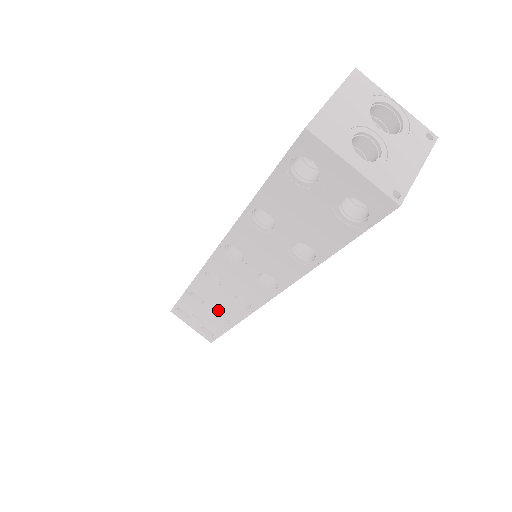
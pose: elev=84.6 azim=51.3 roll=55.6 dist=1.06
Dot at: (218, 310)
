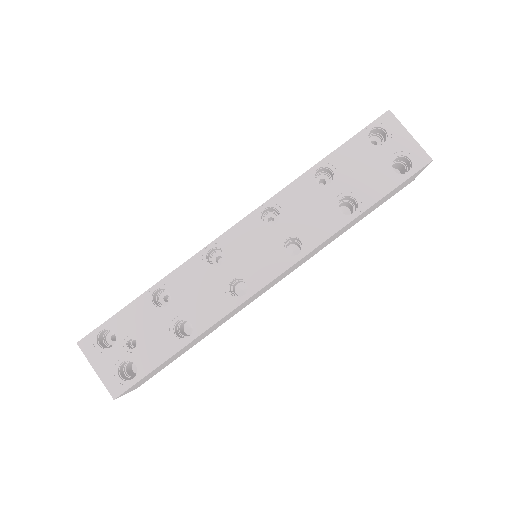
Dot at: (186, 312)
